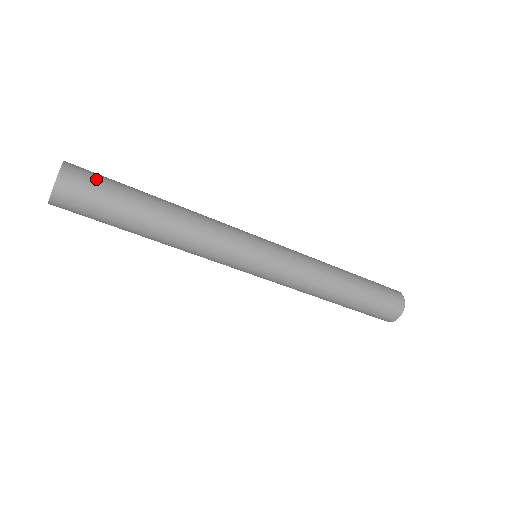
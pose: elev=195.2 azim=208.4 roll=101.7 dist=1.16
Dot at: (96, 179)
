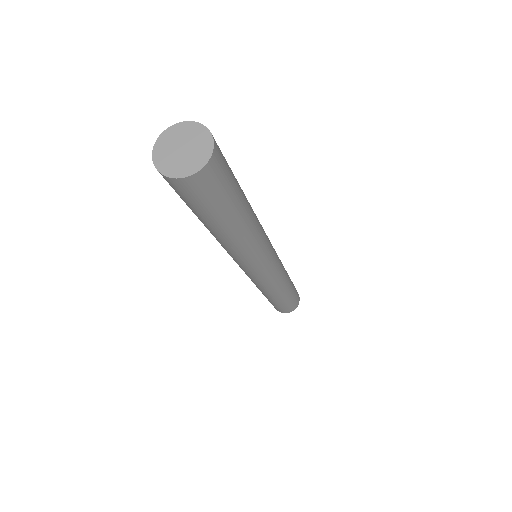
Dot at: occluded
